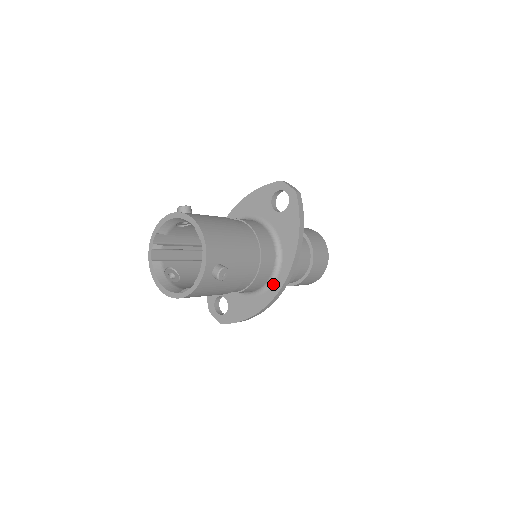
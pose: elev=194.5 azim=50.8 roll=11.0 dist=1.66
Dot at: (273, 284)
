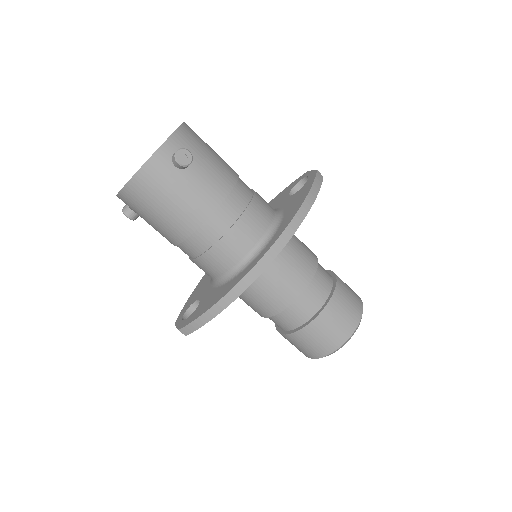
Dot at: (257, 256)
